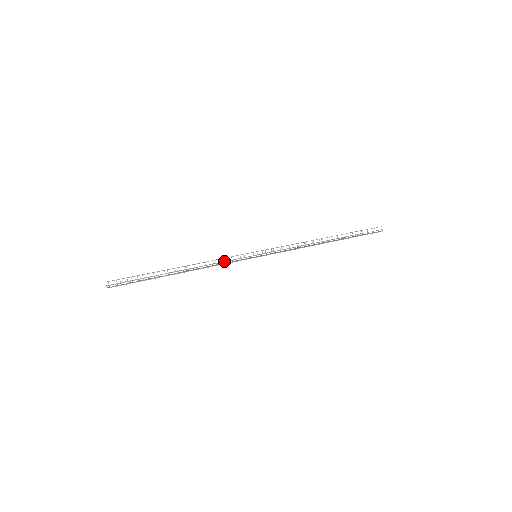
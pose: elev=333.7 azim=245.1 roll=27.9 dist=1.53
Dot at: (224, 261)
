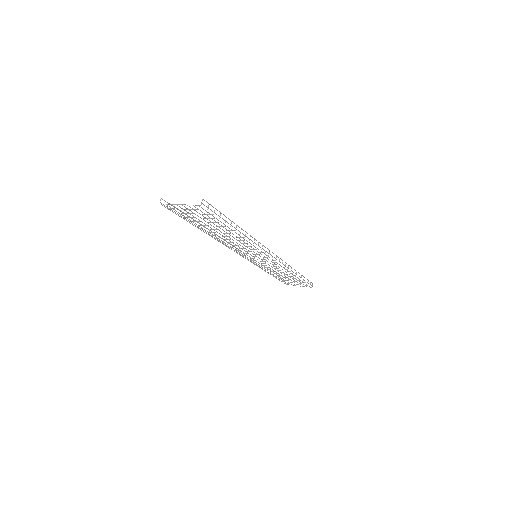
Dot at: (228, 246)
